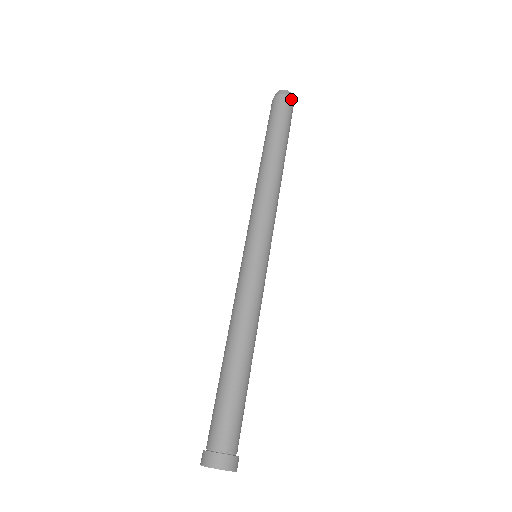
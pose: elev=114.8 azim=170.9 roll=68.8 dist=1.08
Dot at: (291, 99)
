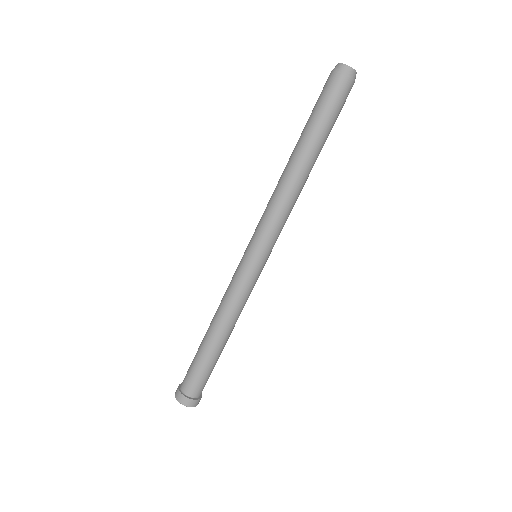
Dot at: occluded
